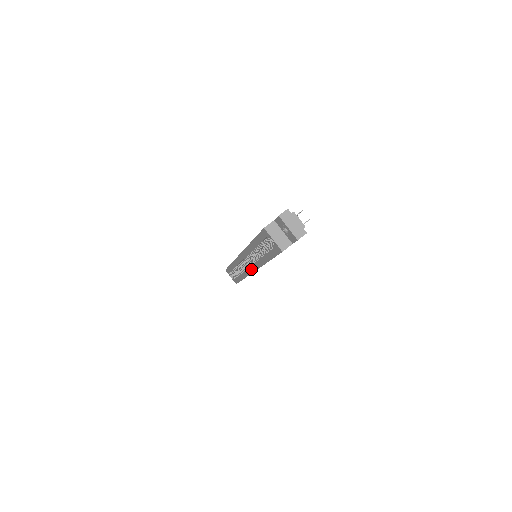
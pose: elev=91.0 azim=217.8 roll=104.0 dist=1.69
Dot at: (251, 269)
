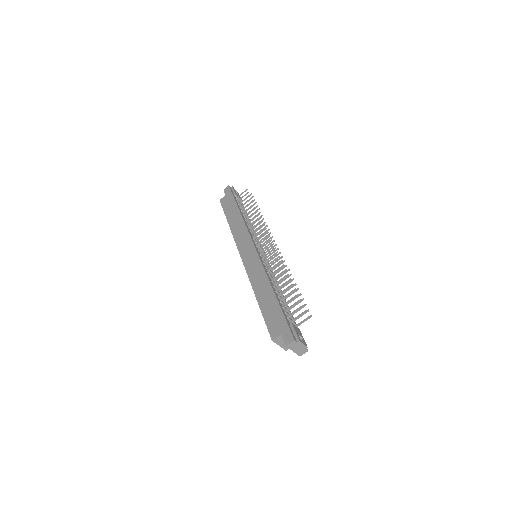
Dot at: occluded
